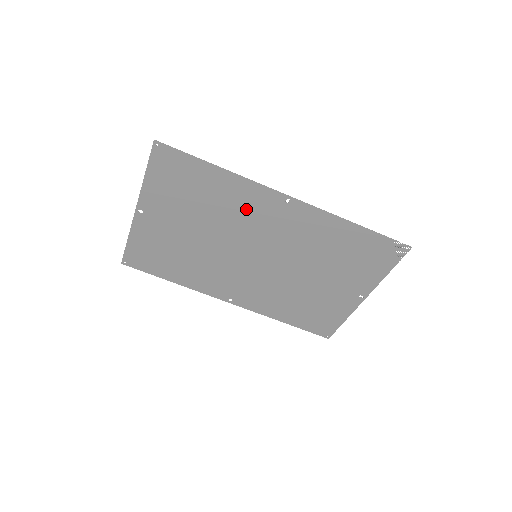
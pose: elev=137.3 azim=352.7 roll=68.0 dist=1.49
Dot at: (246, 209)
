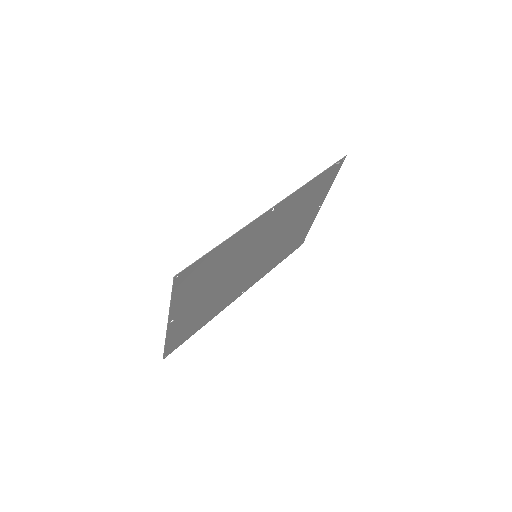
Dot at: (247, 242)
